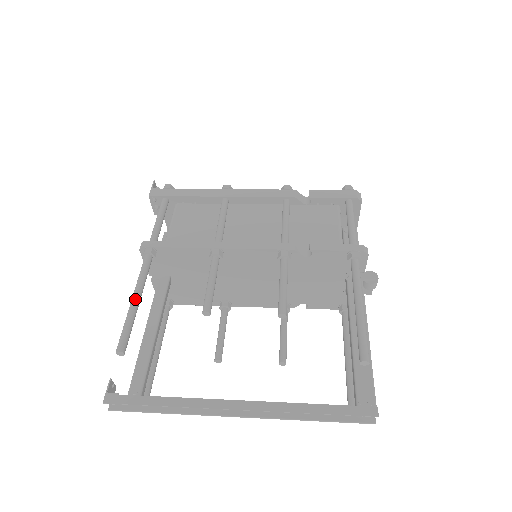
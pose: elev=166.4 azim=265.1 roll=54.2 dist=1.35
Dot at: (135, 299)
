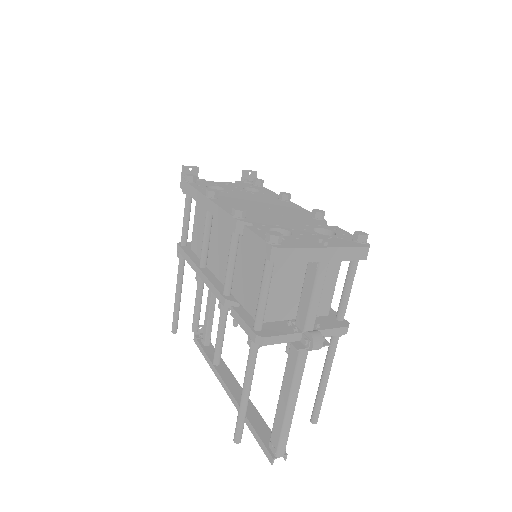
Dot at: (175, 297)
